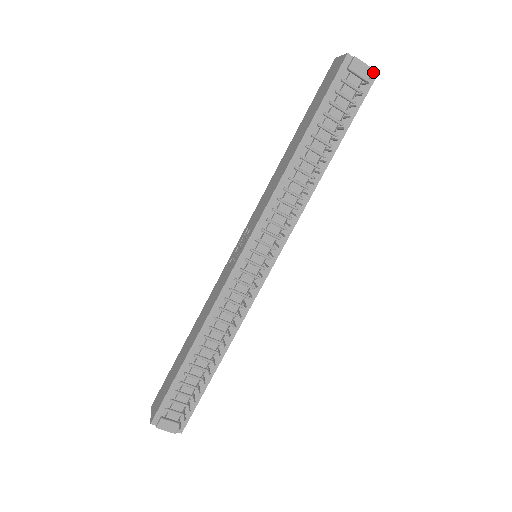
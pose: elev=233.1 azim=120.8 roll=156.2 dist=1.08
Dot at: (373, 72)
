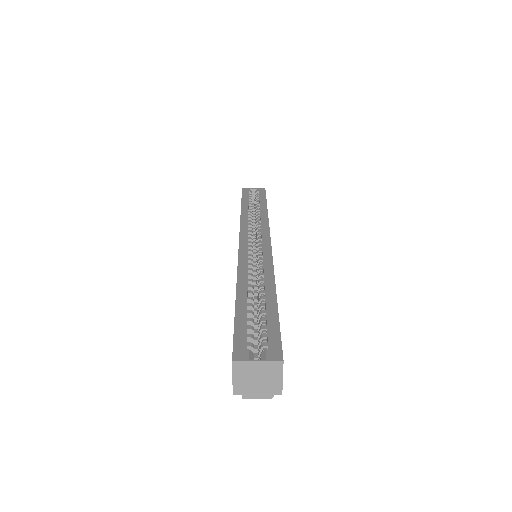
Dot at: (275, 393)
